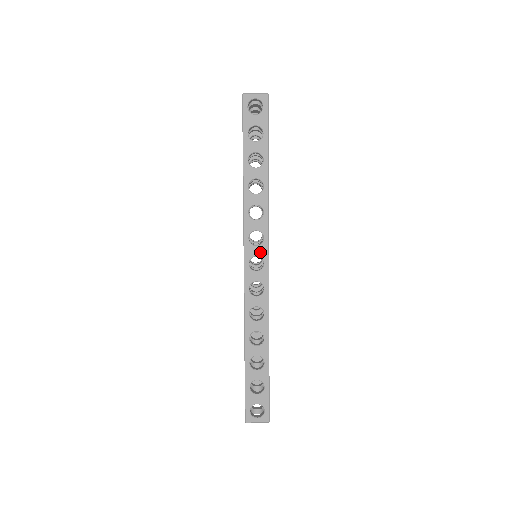
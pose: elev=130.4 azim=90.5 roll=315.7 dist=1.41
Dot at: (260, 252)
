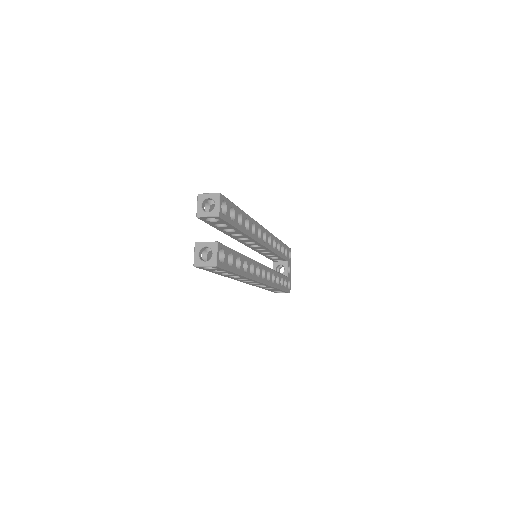
Dot at: occluded
